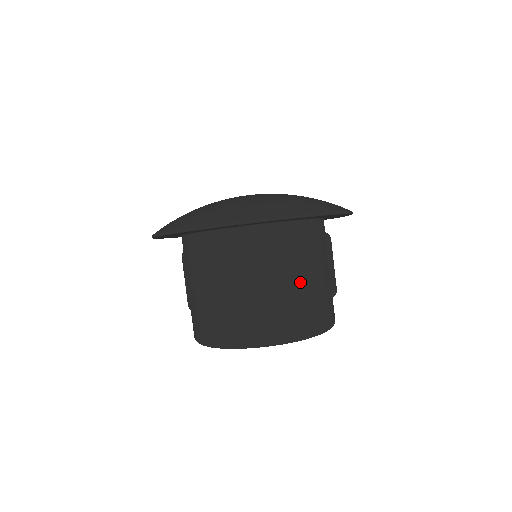
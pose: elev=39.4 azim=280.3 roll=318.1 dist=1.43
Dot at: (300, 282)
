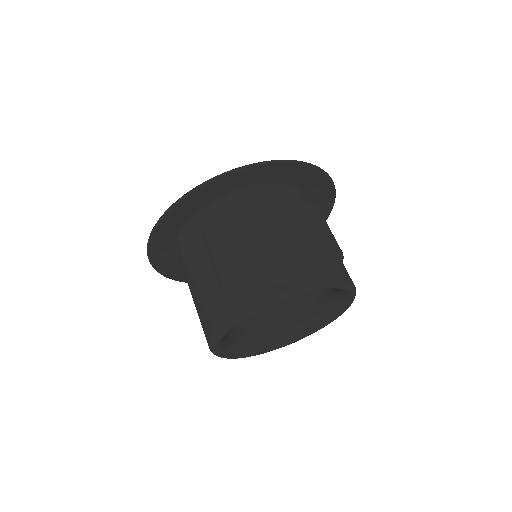
Dot at: (277, 237)
